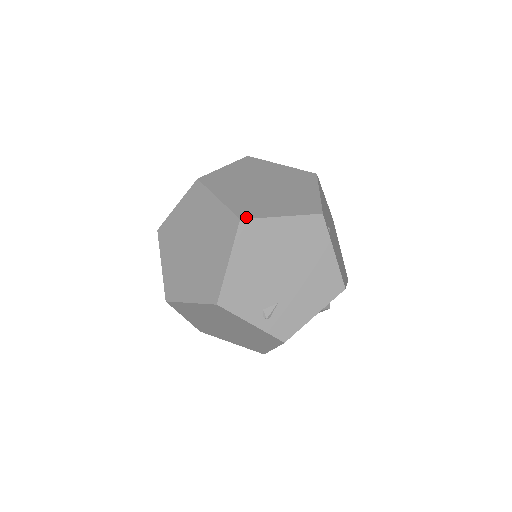
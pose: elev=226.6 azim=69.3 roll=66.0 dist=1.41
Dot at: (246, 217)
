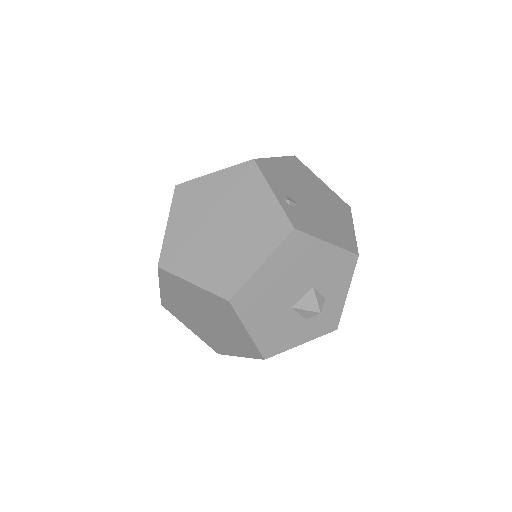
Dot at: (298, 161)
